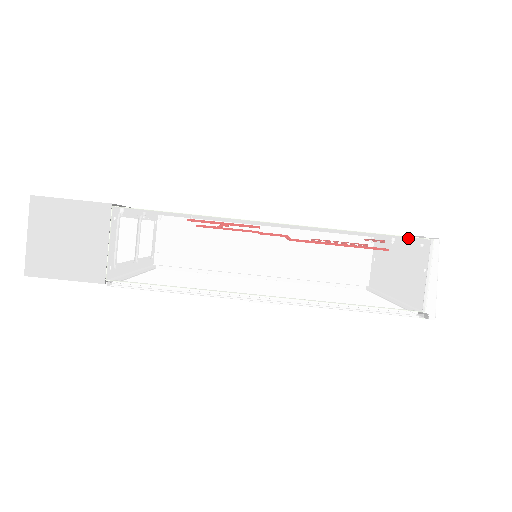
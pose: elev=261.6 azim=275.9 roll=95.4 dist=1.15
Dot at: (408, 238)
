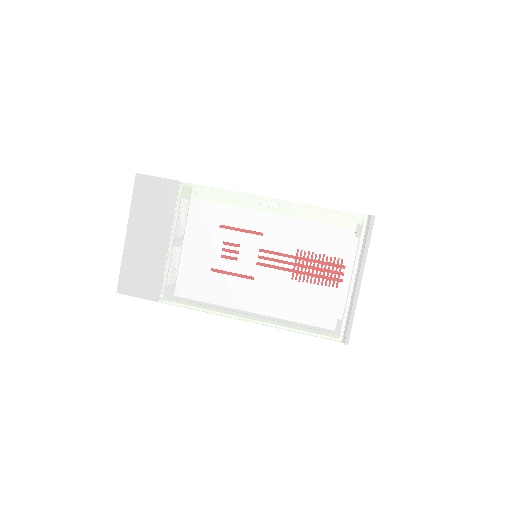
Dot at: occluded
